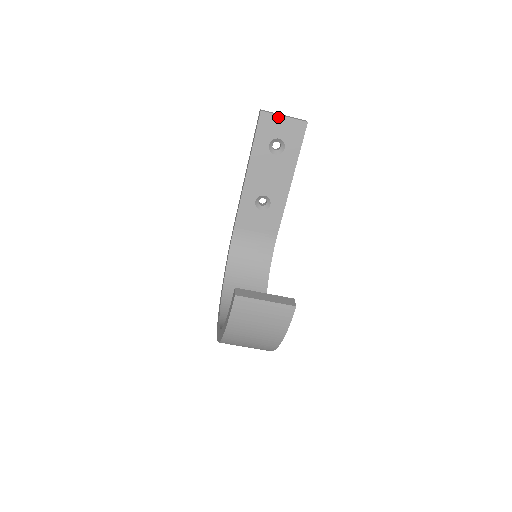
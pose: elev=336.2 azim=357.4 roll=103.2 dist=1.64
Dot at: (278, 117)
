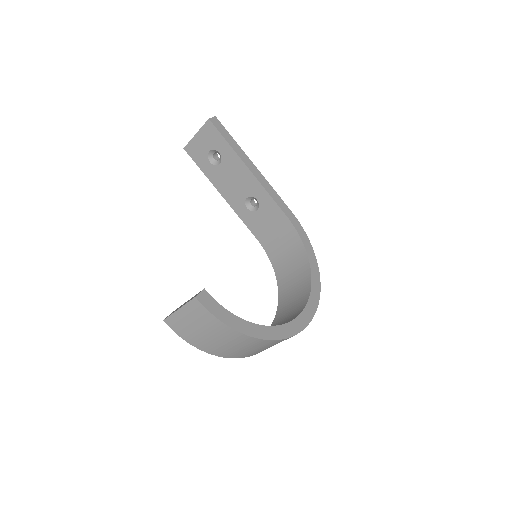
Dot at: (194, 139)
